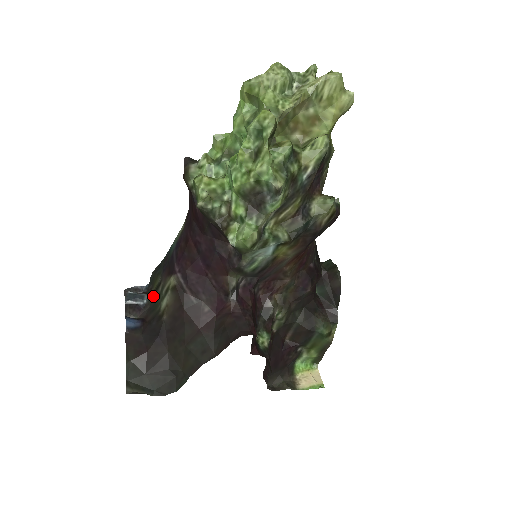
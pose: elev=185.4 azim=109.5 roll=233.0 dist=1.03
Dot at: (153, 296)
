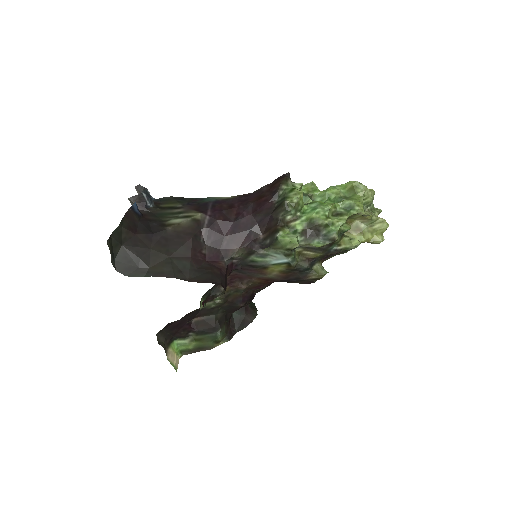
Dot at: (161, 209)
